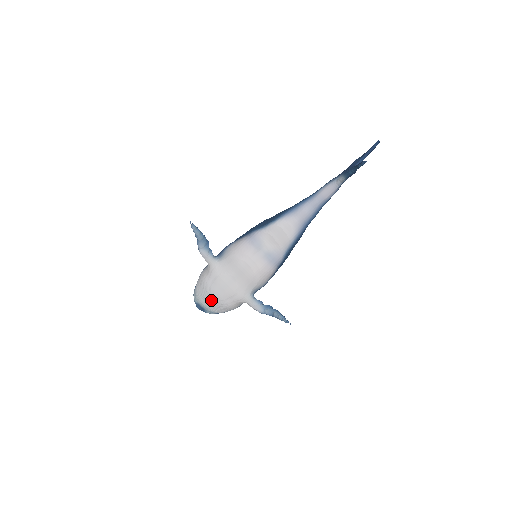
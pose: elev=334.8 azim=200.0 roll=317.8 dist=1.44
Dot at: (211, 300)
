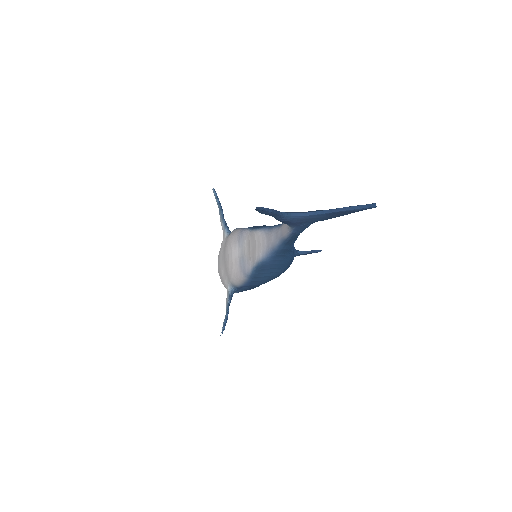
Dot at: occluded
